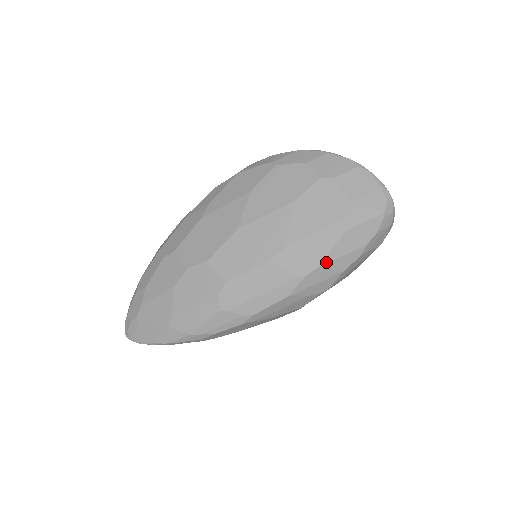
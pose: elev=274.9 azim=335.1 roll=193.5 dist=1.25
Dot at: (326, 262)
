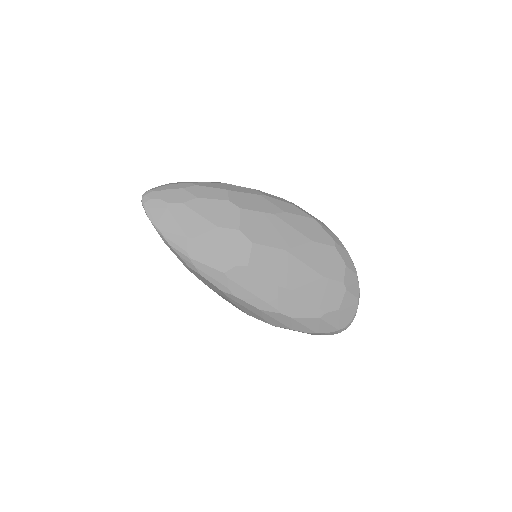
Dot at: (296, 319)
